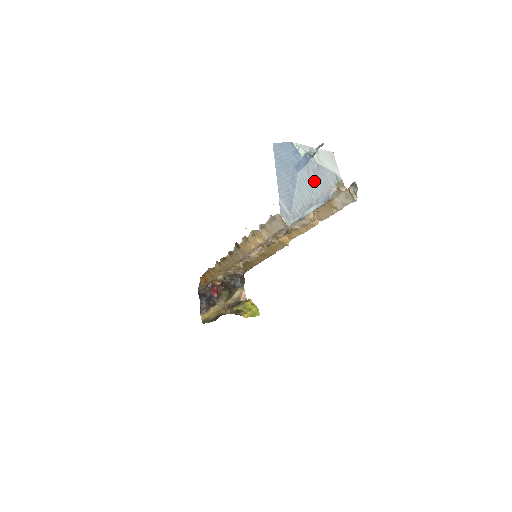
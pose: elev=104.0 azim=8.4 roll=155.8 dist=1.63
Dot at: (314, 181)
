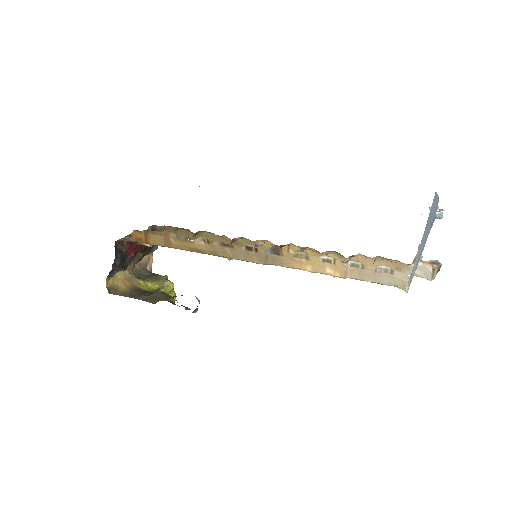
Dot at: occluded
